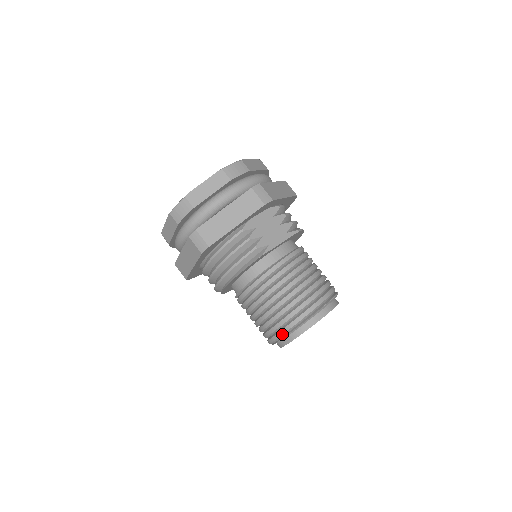
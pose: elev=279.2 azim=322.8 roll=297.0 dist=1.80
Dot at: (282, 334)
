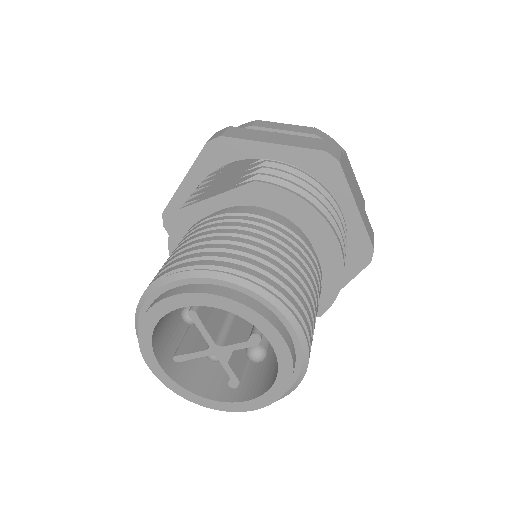
Dot at: occluded
